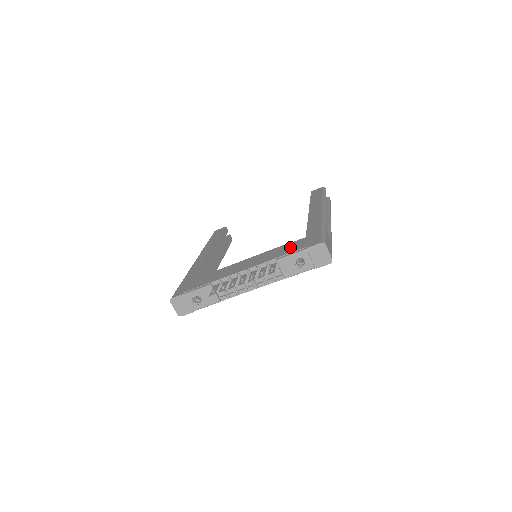
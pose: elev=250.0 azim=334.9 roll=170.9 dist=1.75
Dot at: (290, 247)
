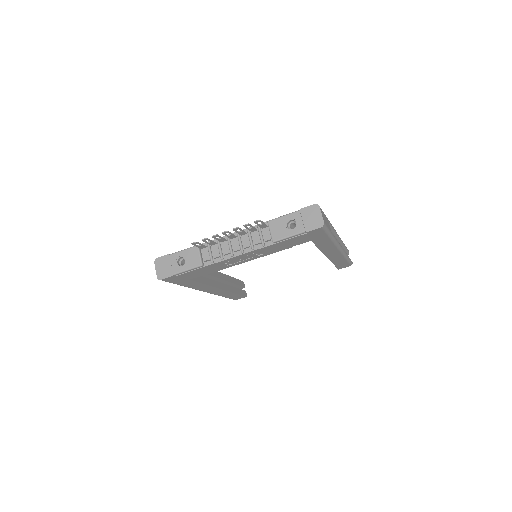
Dot at: occluded
